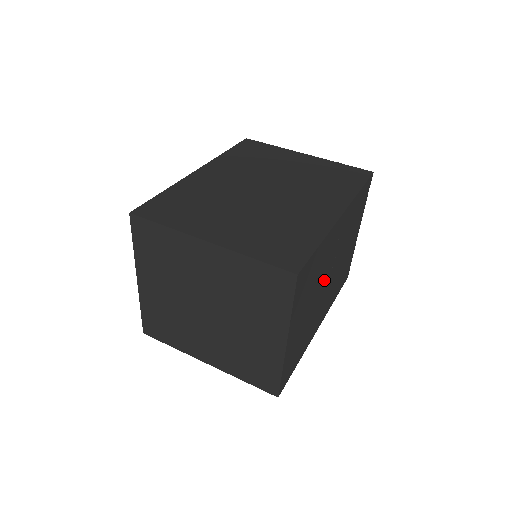
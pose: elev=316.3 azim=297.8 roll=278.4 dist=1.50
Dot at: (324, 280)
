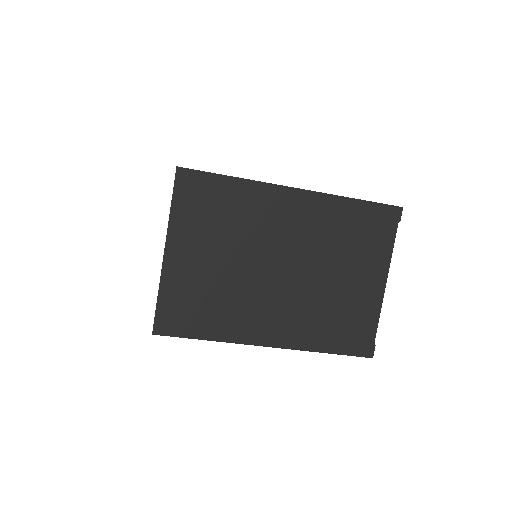
Dot at: (263, 258)
